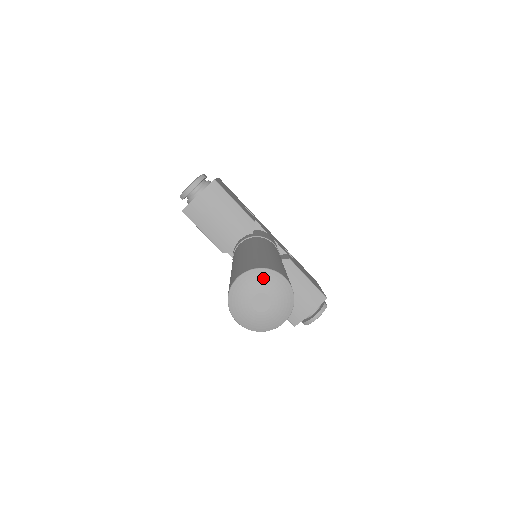
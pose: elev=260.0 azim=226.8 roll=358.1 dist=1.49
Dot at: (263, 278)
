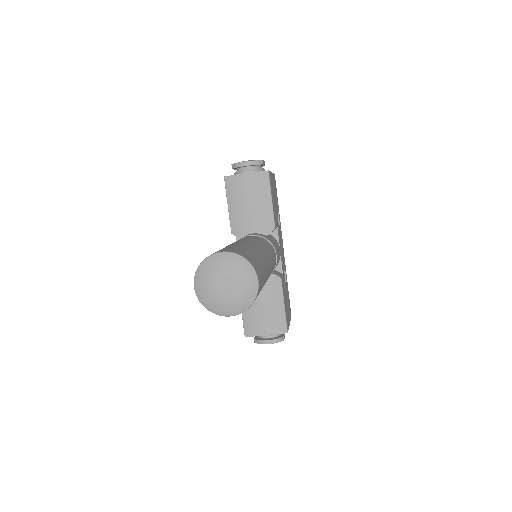
Dot at: (240, 267)
